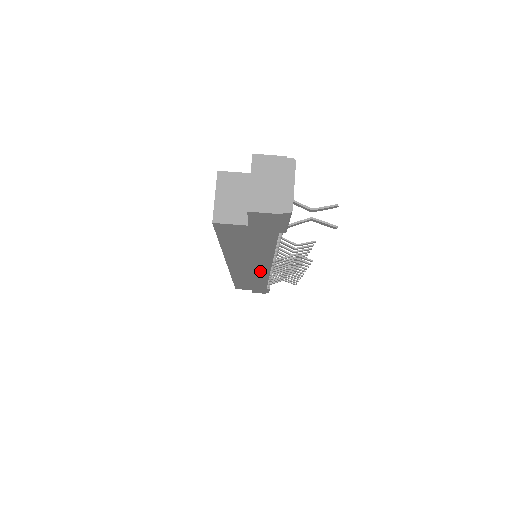
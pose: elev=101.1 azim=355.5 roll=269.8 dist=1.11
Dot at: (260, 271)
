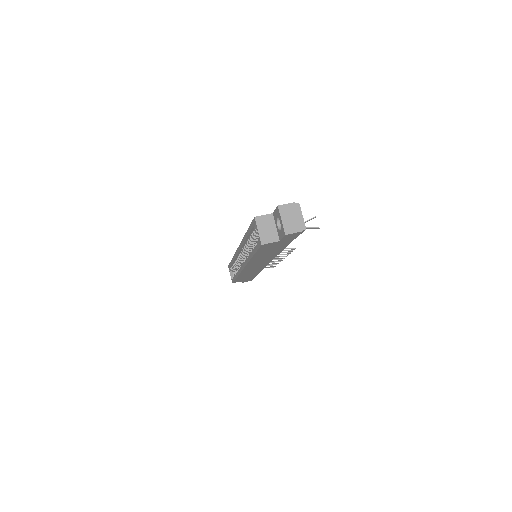
Dot at: occluded
